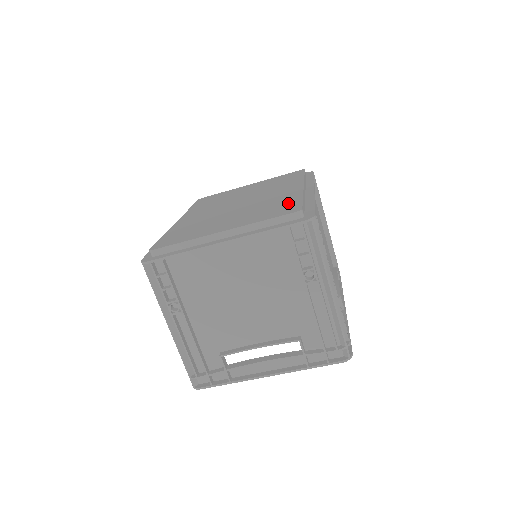
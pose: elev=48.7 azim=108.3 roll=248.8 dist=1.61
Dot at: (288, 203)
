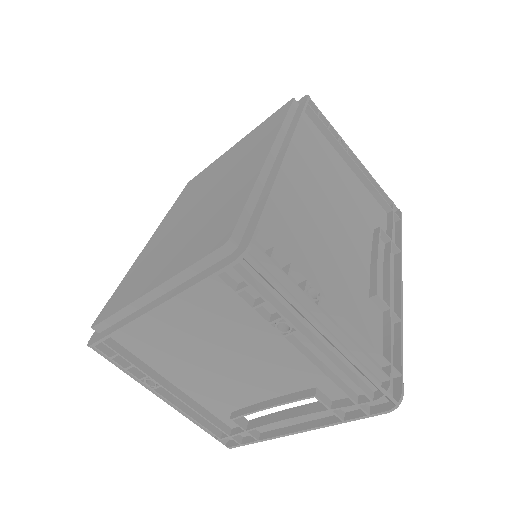
Dot at: (229, 213)
